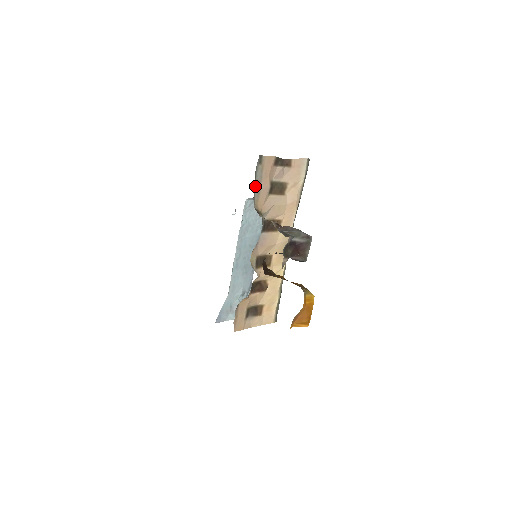
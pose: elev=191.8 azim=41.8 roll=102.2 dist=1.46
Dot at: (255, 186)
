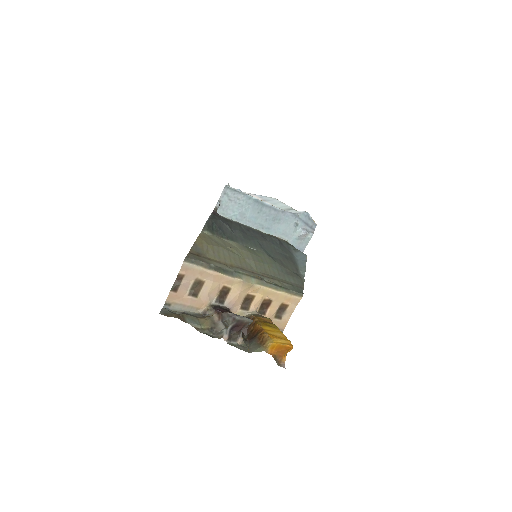
Dot at: (185, 310)
